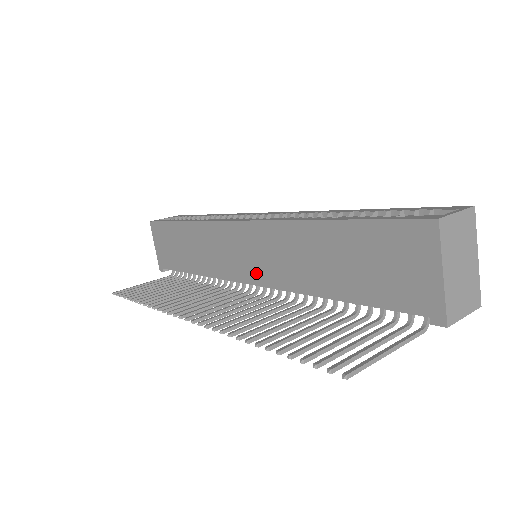
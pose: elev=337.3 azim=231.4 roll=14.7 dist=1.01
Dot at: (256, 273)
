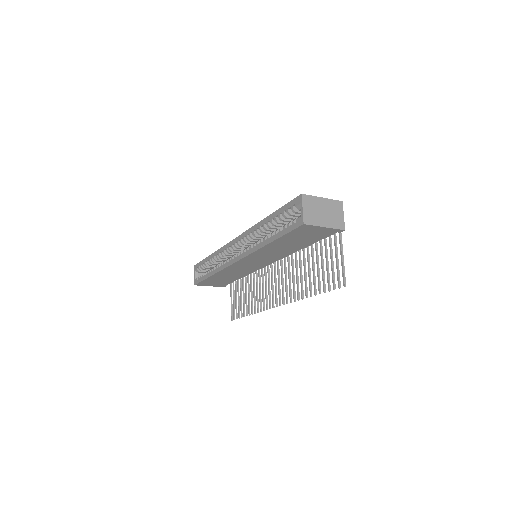
Dot at: (267, 262)
